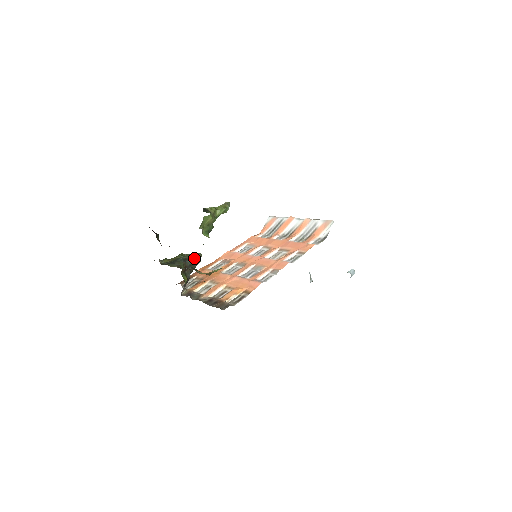
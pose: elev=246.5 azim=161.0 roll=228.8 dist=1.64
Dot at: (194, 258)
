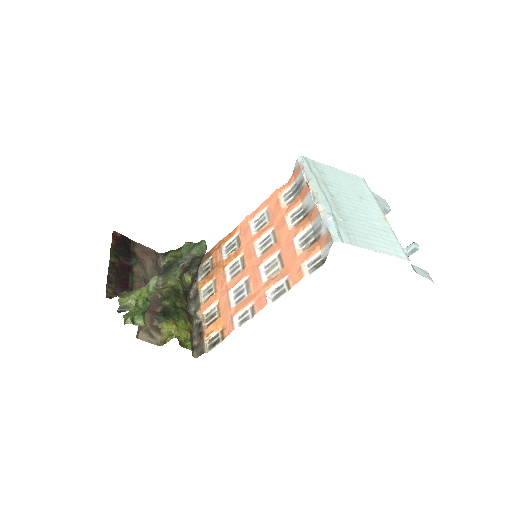
Dot at: (194, 254)
